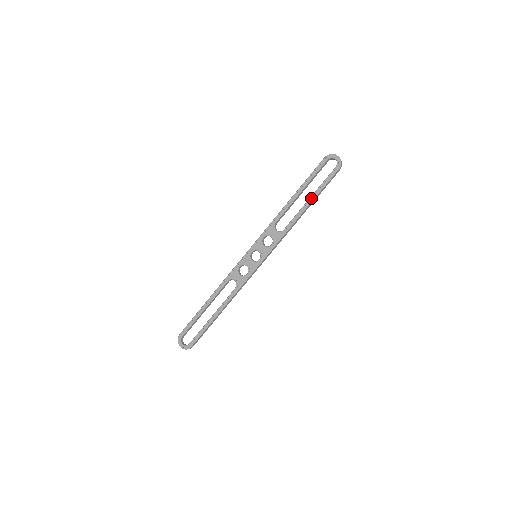
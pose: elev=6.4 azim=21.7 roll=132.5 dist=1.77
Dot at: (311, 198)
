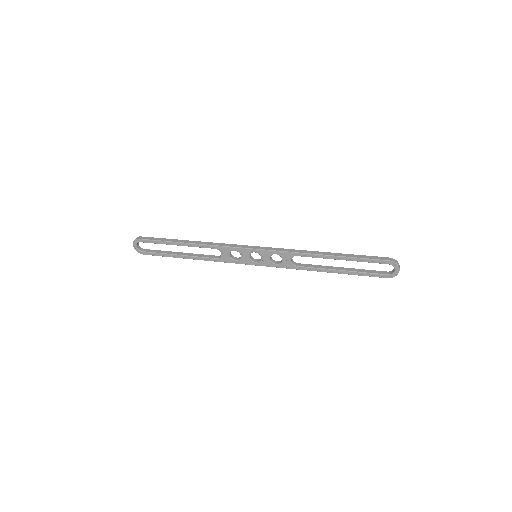
Dot at: (343, 271)
